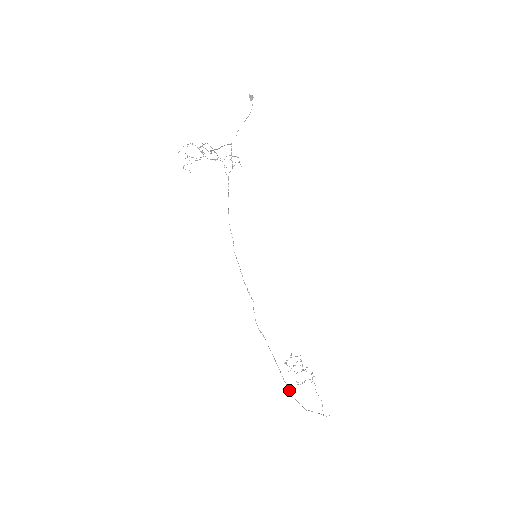
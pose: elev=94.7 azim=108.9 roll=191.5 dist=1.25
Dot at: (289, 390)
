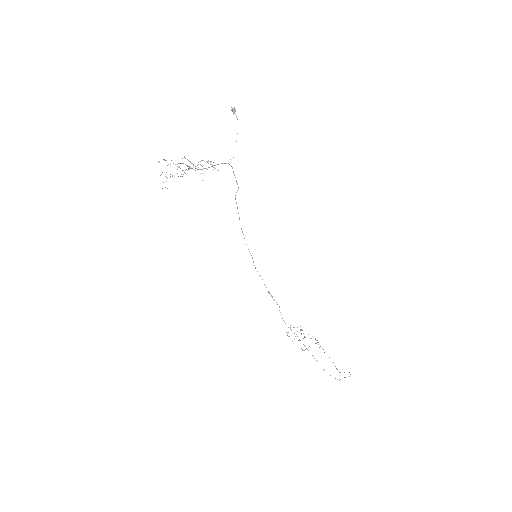
Dot at: occluded
